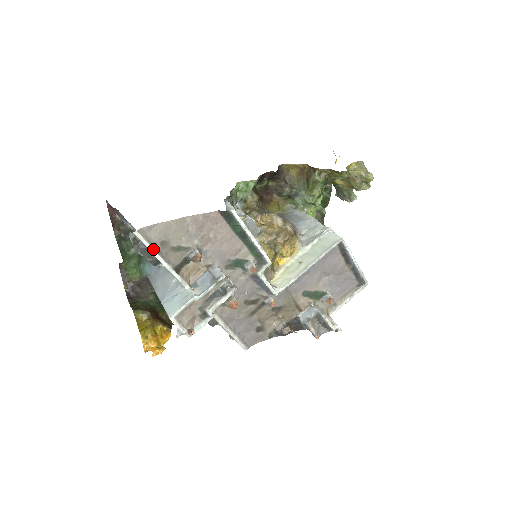
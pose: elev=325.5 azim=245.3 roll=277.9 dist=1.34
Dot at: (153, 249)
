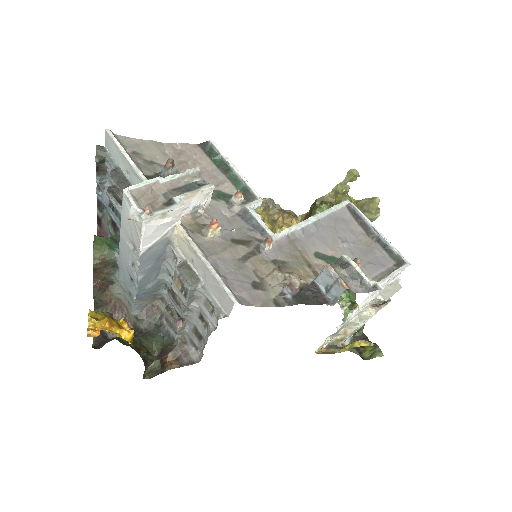
Dot at: (122, 148)
